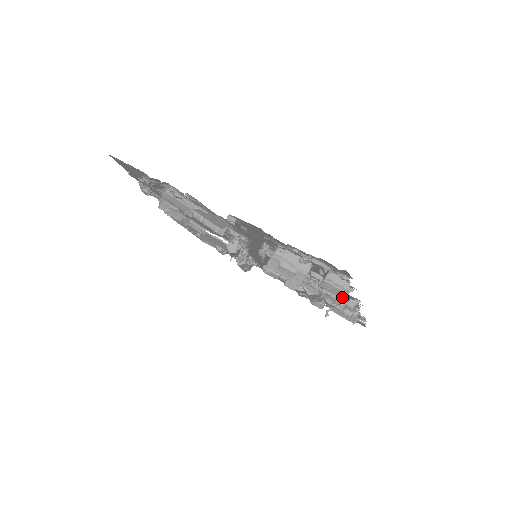
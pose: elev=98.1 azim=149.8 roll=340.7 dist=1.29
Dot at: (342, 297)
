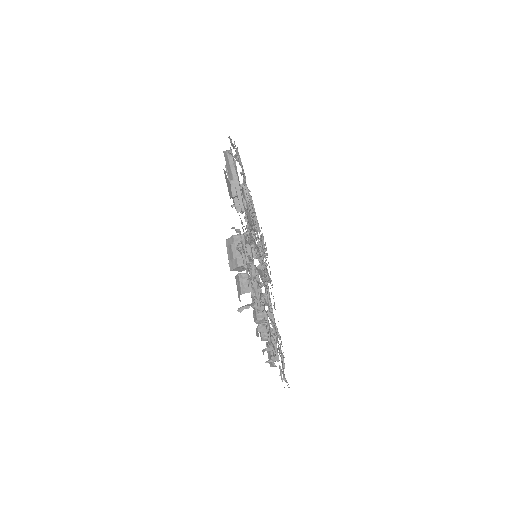
Dot at: (239, 296)
